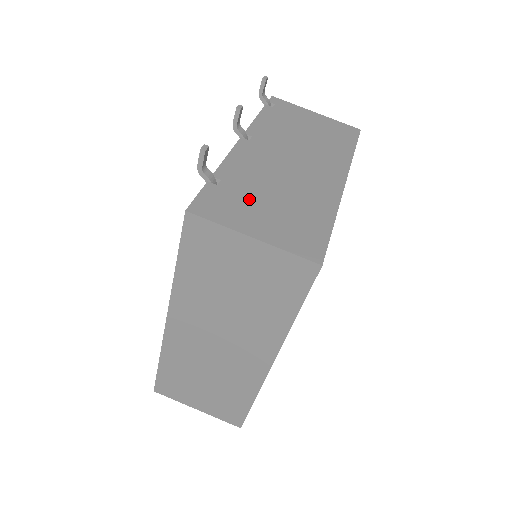
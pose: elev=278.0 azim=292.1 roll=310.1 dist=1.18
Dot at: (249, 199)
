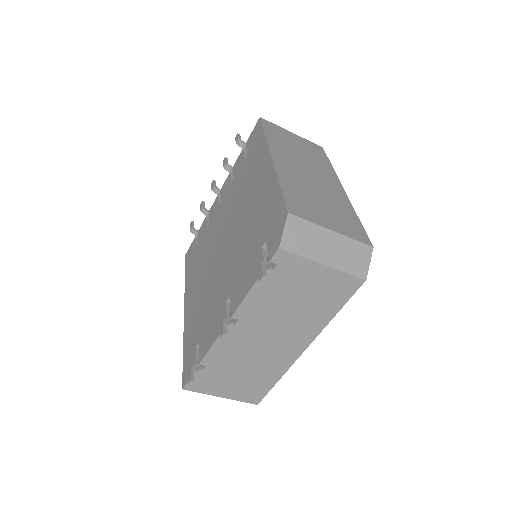
Dot at: (223, 376)
